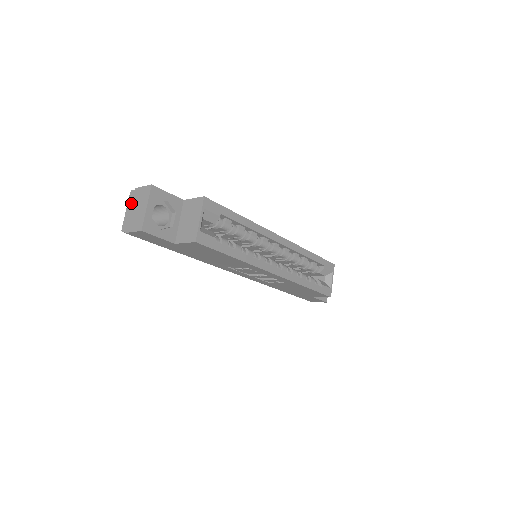
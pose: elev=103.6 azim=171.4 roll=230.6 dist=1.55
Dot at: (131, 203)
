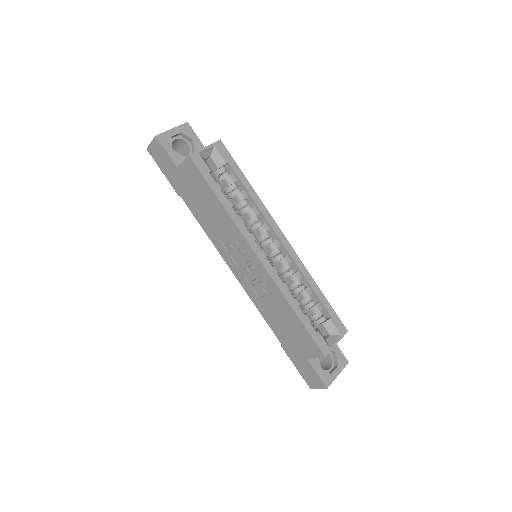
Dot at: occluded
